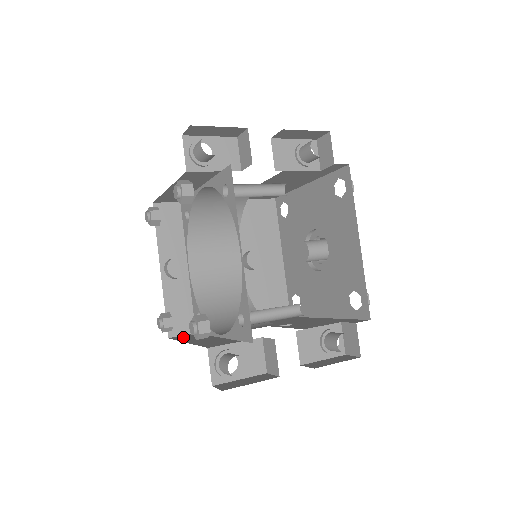
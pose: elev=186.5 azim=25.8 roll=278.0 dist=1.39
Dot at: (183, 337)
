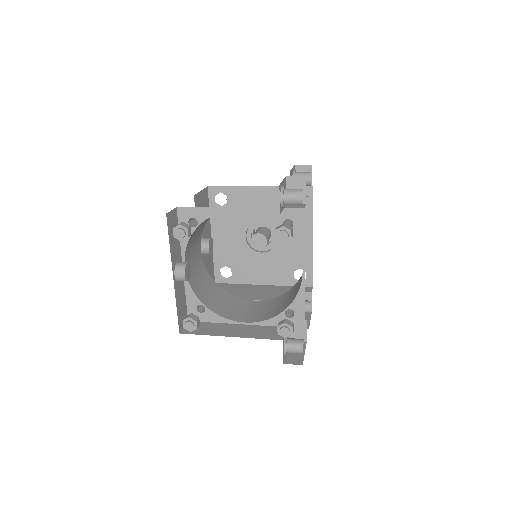
Dot at: (197, 329)
